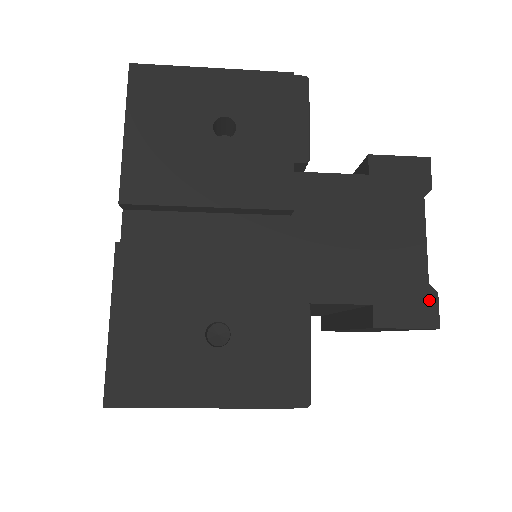
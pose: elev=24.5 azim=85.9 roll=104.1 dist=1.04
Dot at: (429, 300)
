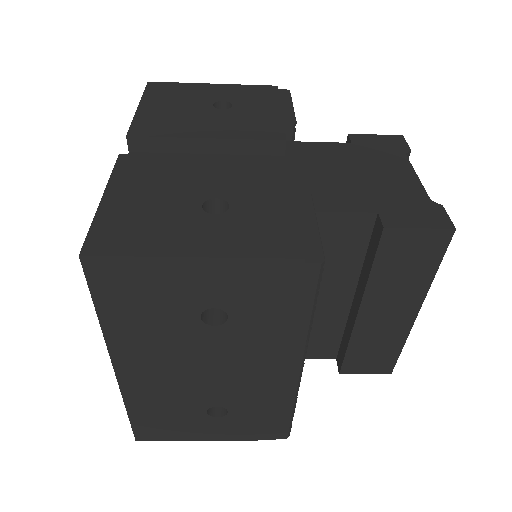
Dot at: (435, 210)
